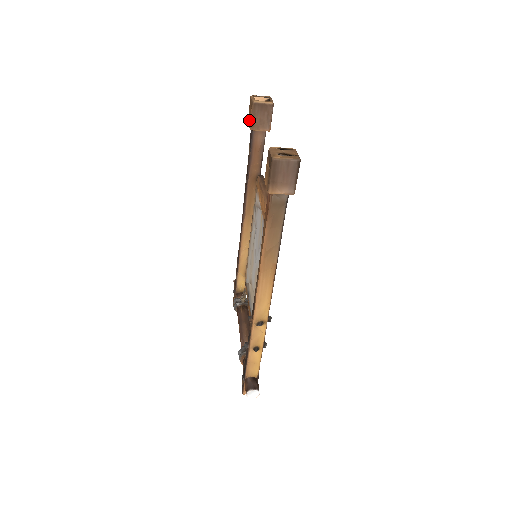
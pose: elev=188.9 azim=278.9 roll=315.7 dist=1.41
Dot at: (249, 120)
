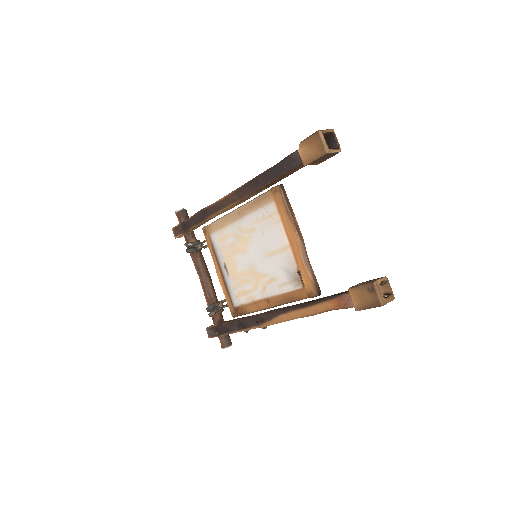
Dot at: (306, 154)
